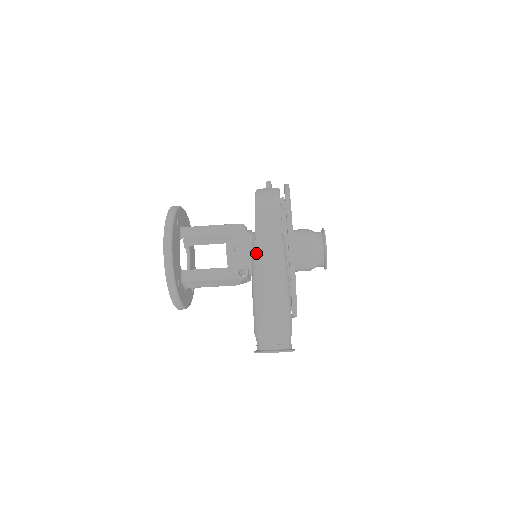
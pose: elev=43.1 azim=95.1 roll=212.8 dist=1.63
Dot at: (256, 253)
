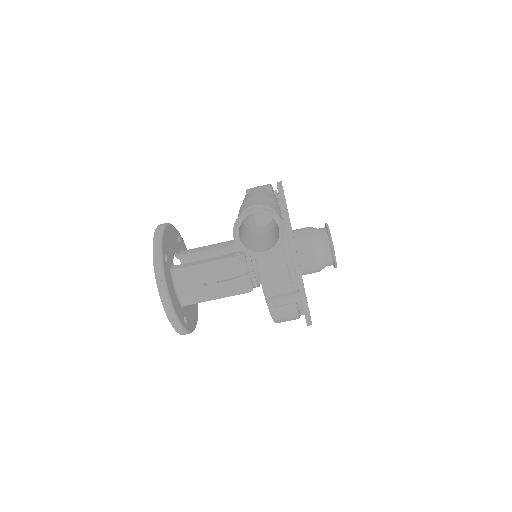
Dot at: (245, 196)
